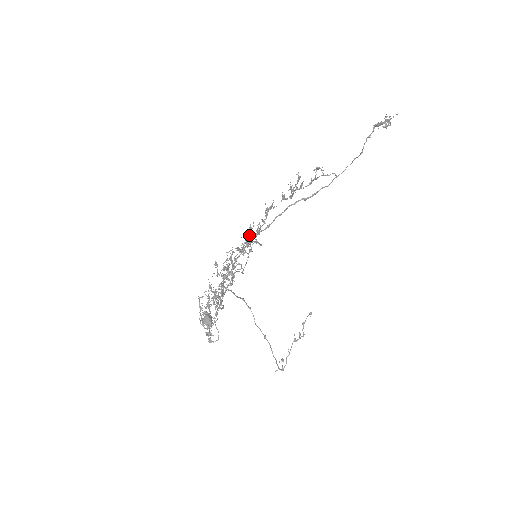
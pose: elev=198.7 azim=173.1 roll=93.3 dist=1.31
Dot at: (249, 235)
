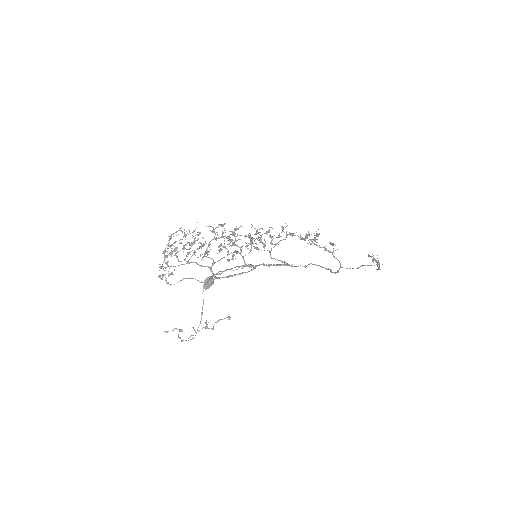
Dot at: occluded
